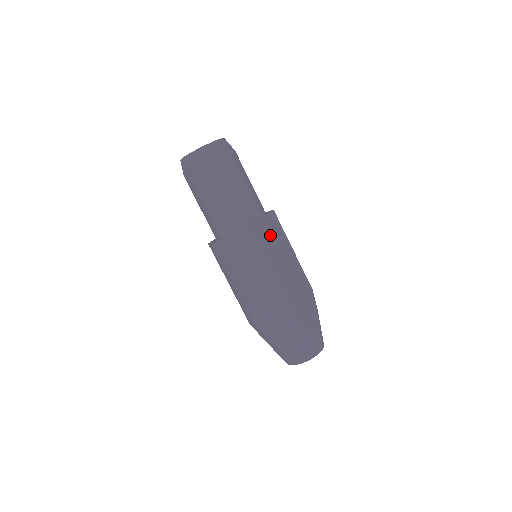
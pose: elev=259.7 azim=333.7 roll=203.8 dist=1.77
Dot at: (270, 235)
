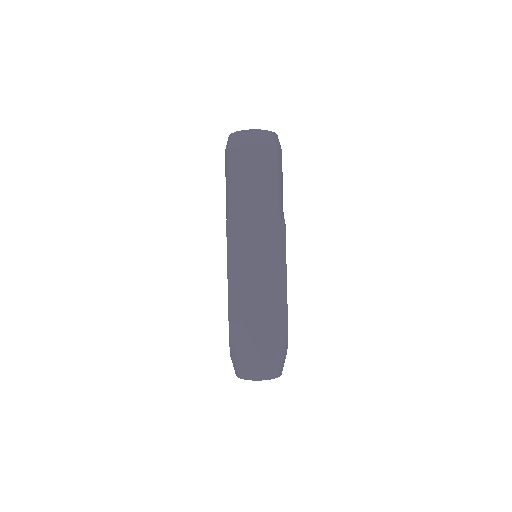
Dot at: occluded
